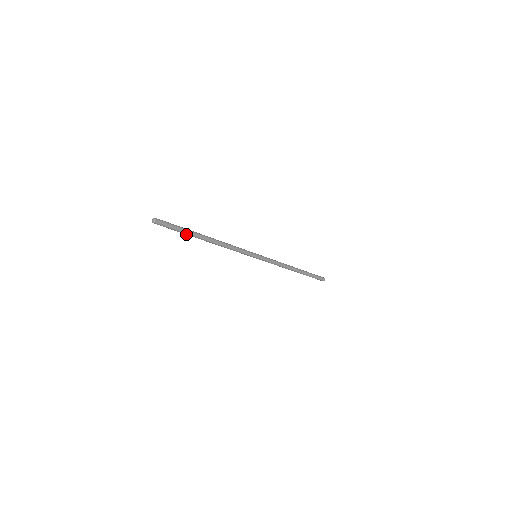
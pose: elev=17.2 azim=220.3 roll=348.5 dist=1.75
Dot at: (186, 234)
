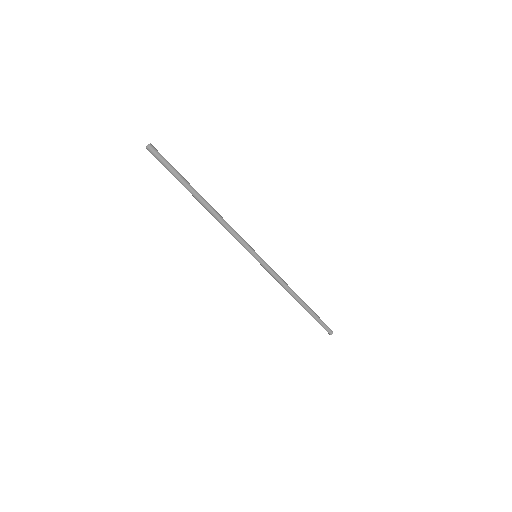
Dot at: (180, 182)
